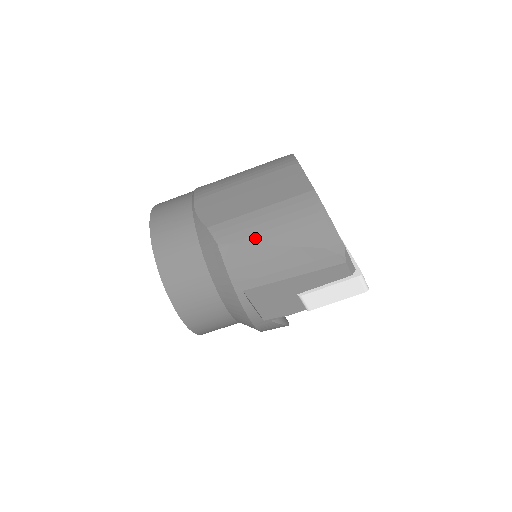
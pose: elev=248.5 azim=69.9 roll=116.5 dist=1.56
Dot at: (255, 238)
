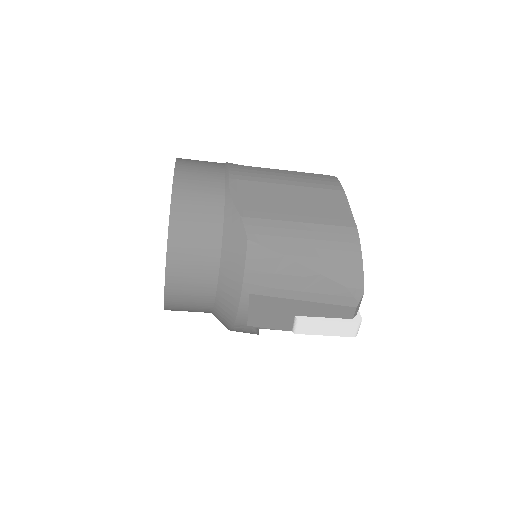
Dot at: (287, 250)
